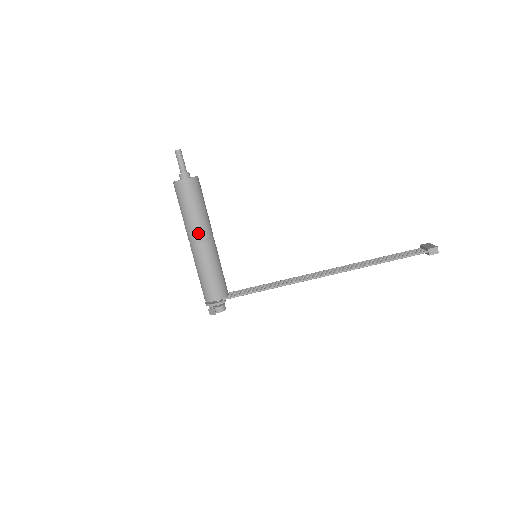
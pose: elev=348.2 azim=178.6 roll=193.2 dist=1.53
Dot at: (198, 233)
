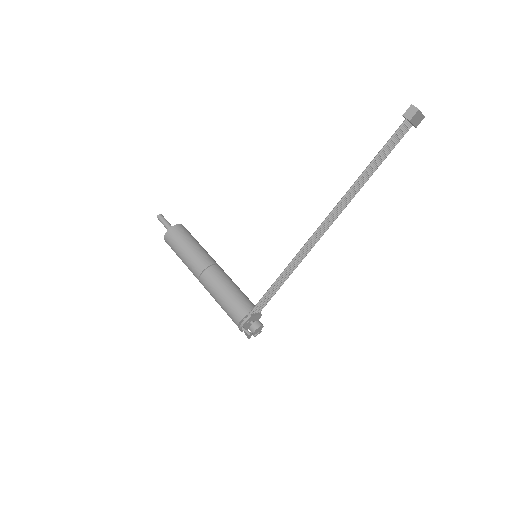
Dot at: (196, 268)
